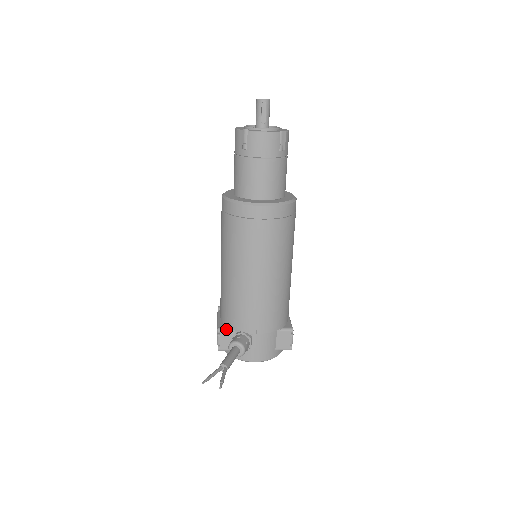
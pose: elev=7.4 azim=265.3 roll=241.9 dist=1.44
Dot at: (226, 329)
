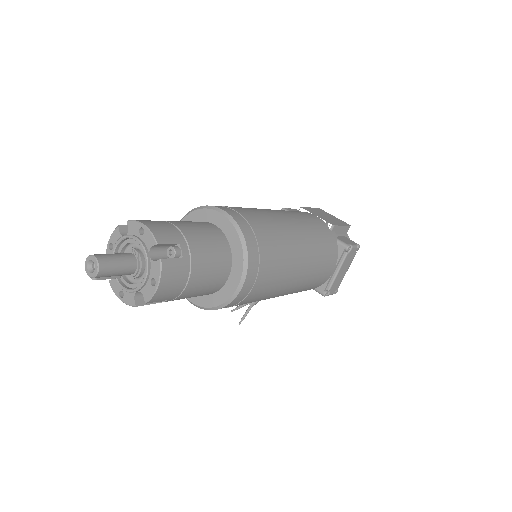
Dot at: occluded
